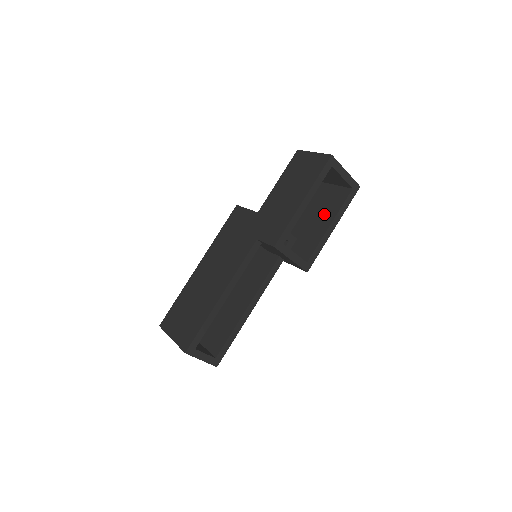
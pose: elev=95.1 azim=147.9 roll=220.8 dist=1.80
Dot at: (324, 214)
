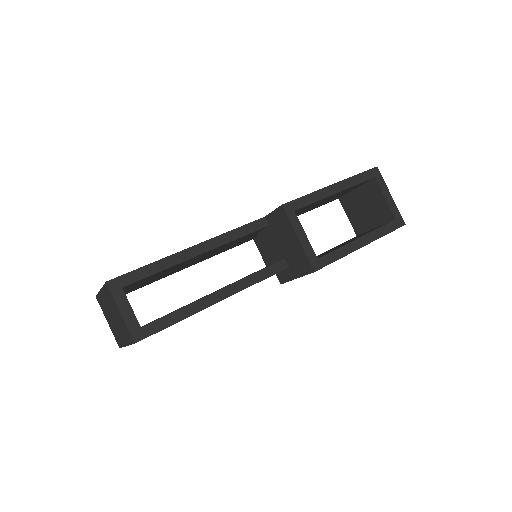
Dot at: (355, 238)
